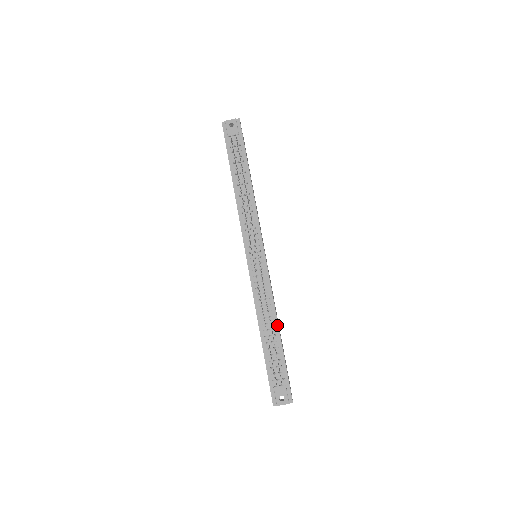
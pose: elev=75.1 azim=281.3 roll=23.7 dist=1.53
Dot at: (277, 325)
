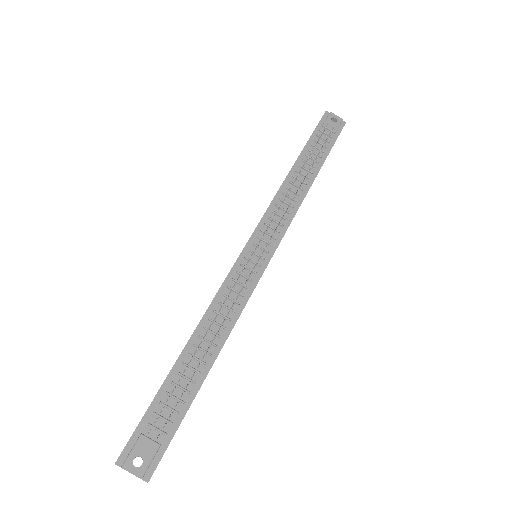
Dot at: (217, 352)
